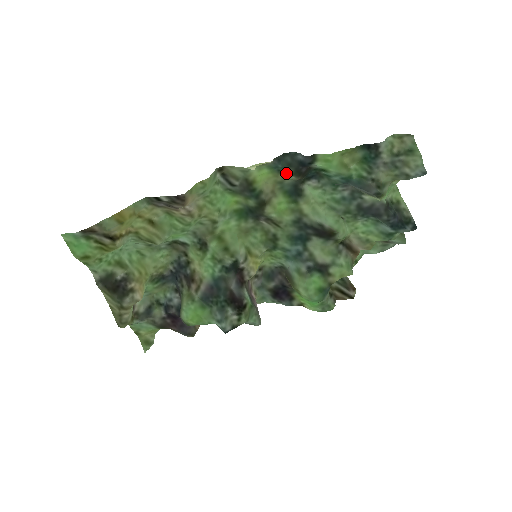
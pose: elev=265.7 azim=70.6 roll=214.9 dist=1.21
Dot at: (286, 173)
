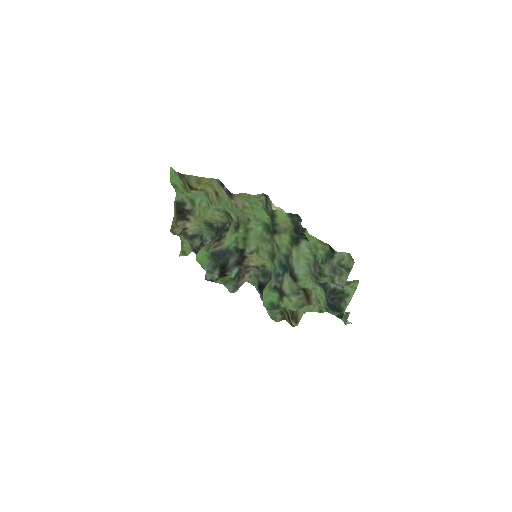
Dot at: (292, 226)
